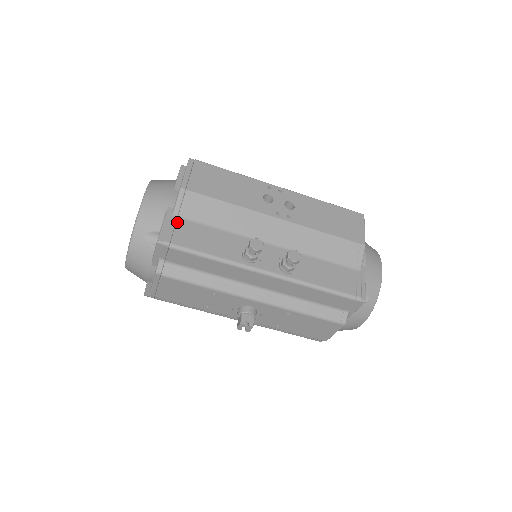
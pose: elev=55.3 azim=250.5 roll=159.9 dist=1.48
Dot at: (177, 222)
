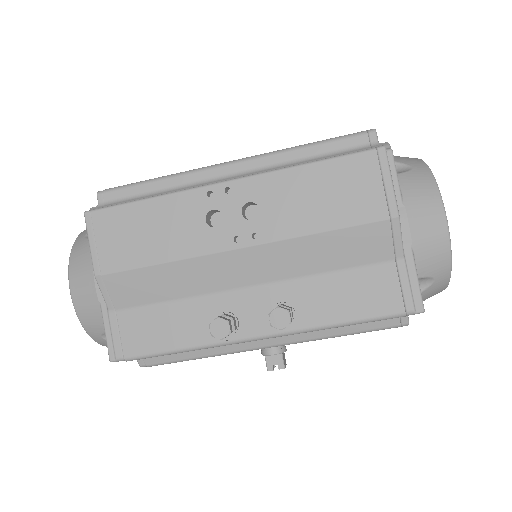
Dot at: (118, 321)
